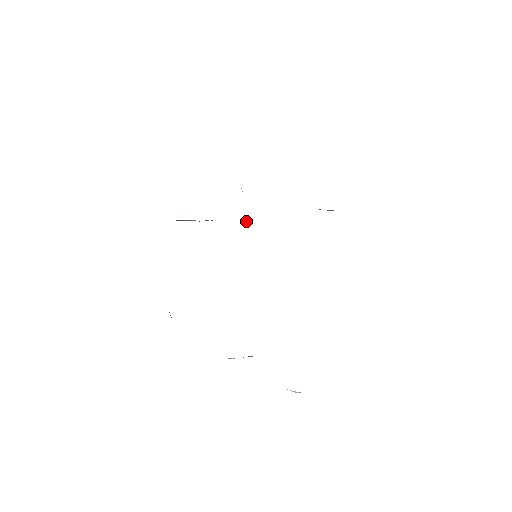
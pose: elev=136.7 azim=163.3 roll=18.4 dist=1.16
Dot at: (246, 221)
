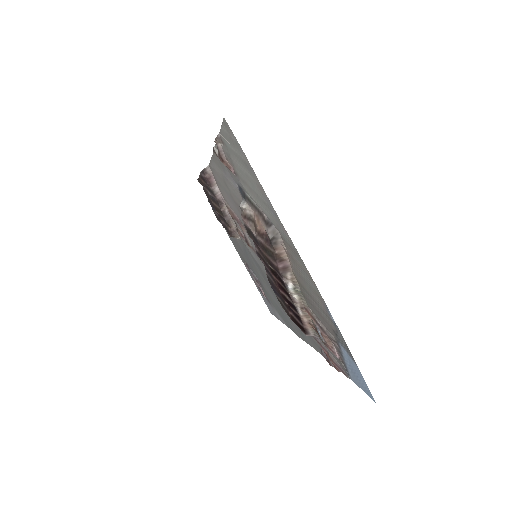
Dot at: (236, 235)
